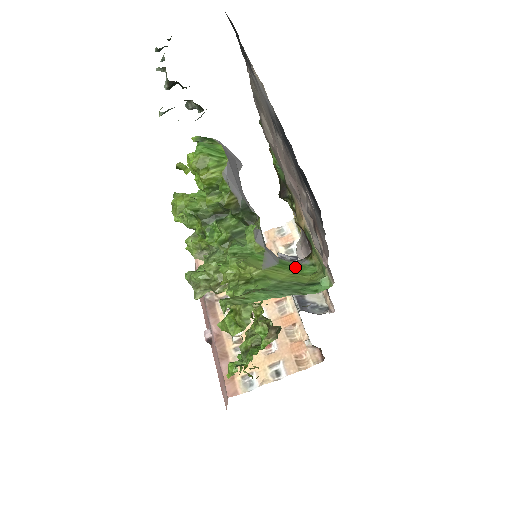
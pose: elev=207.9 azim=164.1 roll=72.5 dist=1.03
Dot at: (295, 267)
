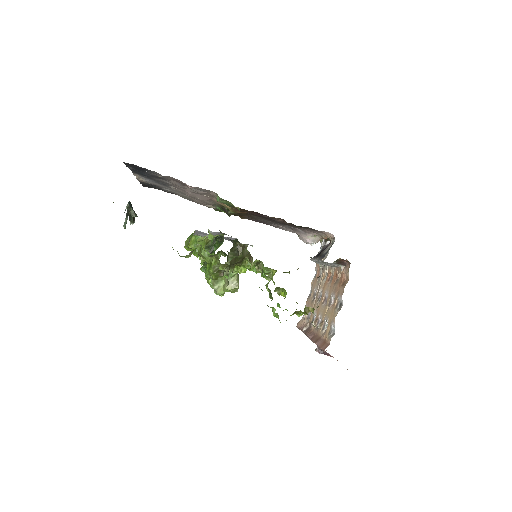
Dot at: occluded
